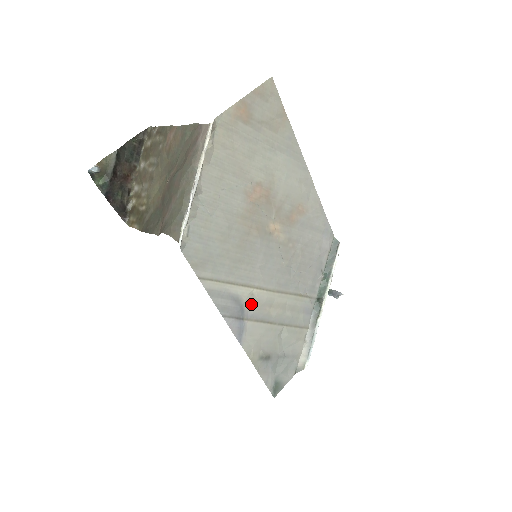
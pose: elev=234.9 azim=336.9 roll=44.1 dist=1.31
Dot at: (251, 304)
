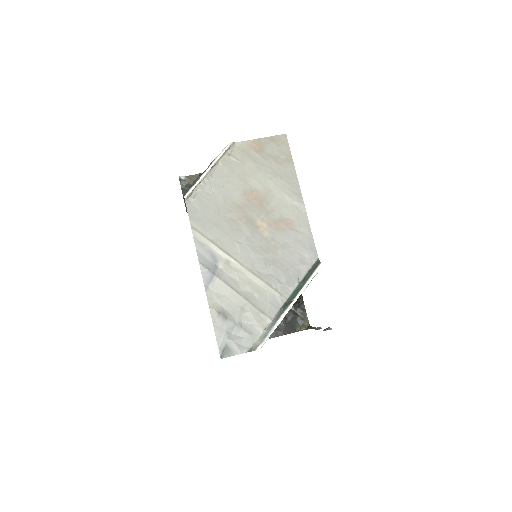
Dot at: (225, 267)
